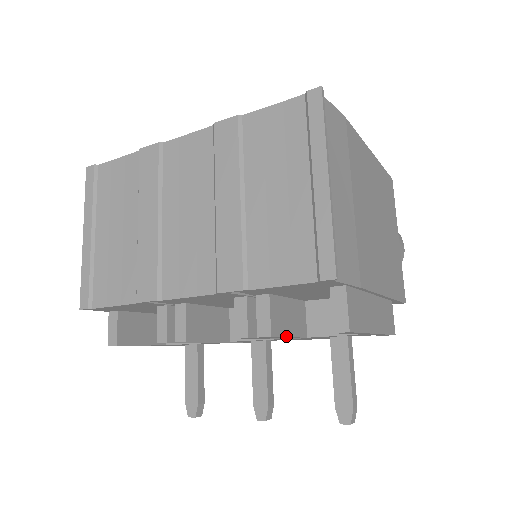
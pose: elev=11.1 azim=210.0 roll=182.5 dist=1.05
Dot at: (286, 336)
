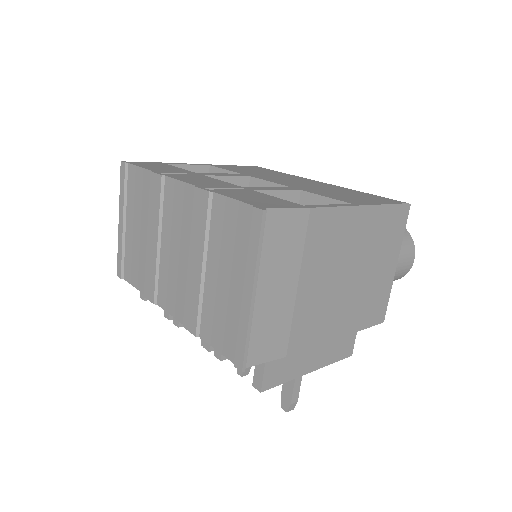
Dot at: occluded
